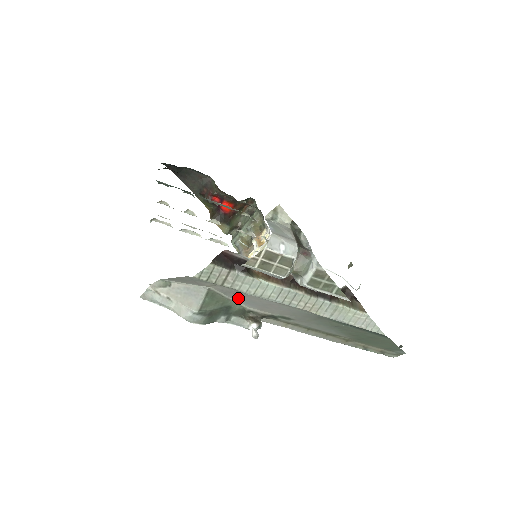
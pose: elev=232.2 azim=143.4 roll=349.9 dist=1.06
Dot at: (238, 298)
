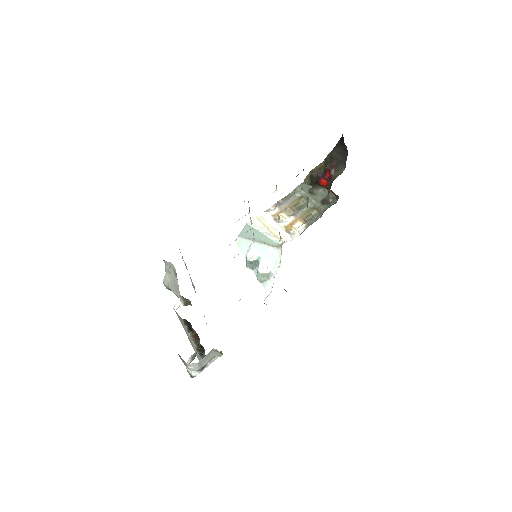
Dot at: occluded
